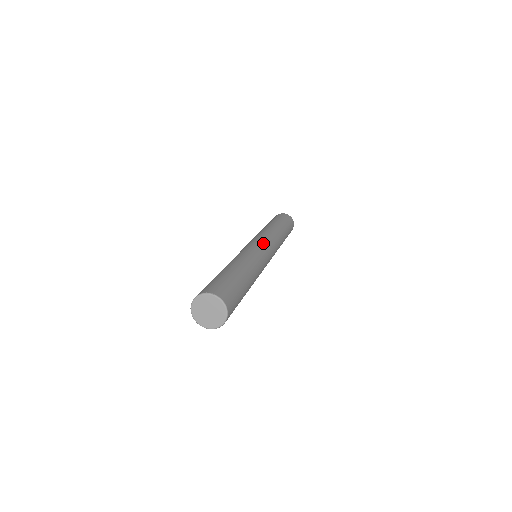
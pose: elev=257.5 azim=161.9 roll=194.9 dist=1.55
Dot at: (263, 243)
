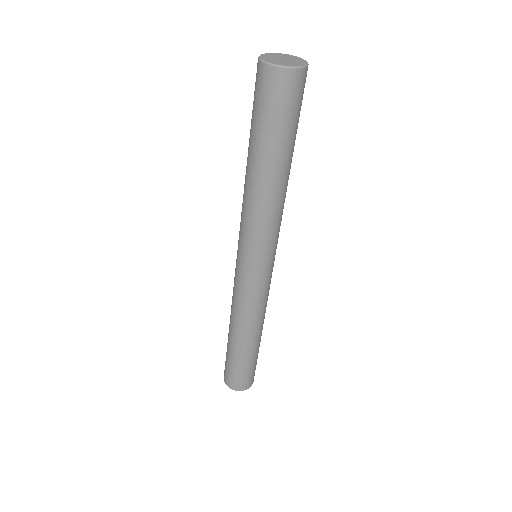
Dot at: occluded
